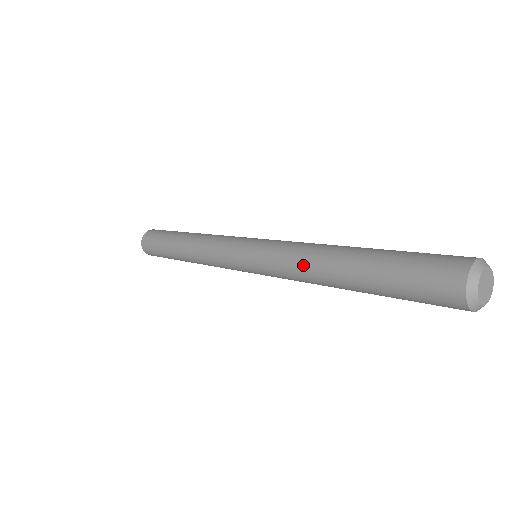
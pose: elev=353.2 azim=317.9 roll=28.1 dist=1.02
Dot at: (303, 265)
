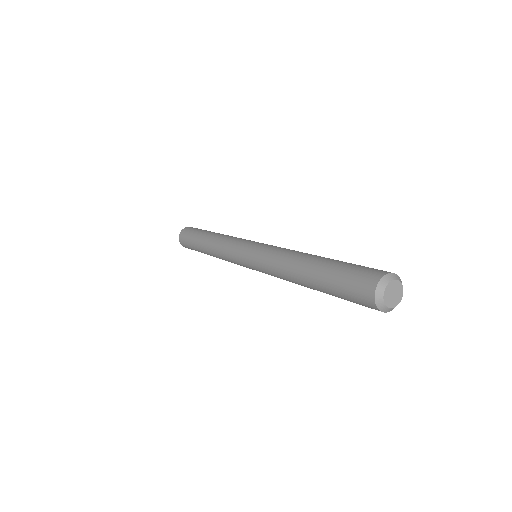
Dot at: (284, 257)
